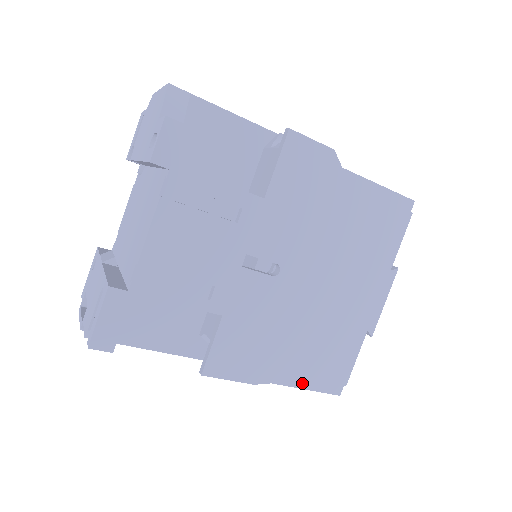
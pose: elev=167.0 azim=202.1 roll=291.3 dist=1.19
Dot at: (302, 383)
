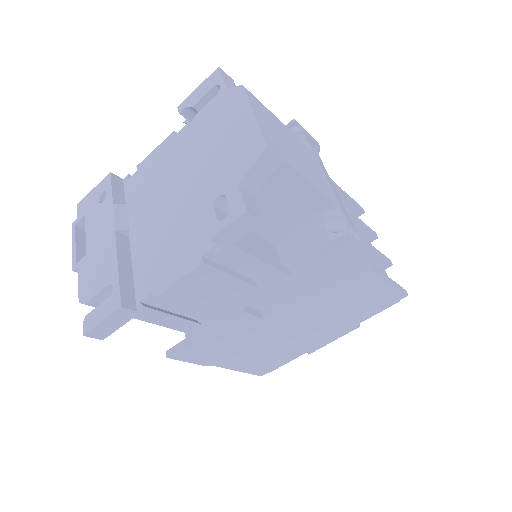
Dot at: (239, 368)
